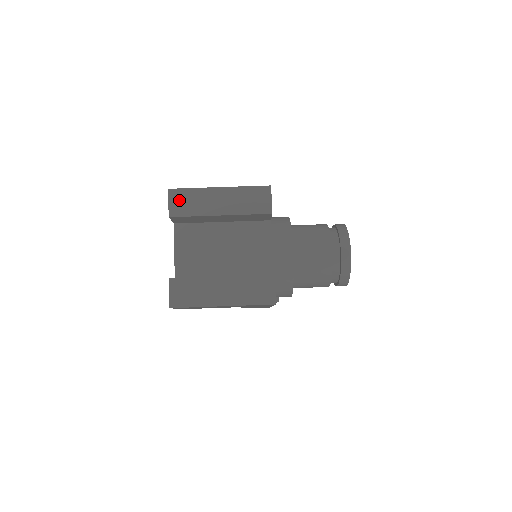
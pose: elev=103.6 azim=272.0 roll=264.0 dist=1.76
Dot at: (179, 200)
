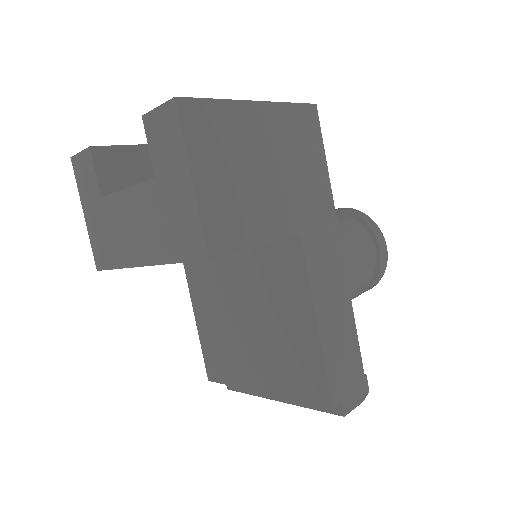
Dot at: occluded
